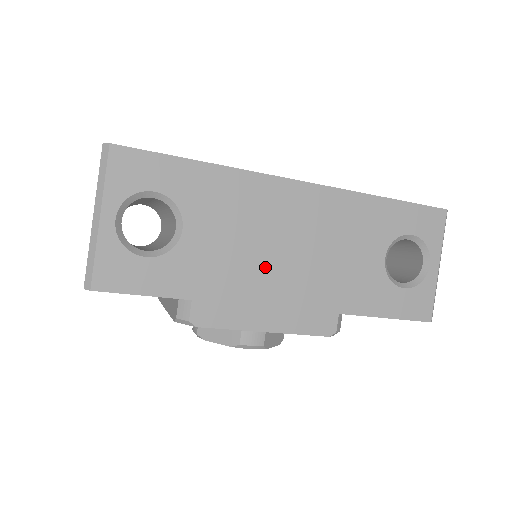
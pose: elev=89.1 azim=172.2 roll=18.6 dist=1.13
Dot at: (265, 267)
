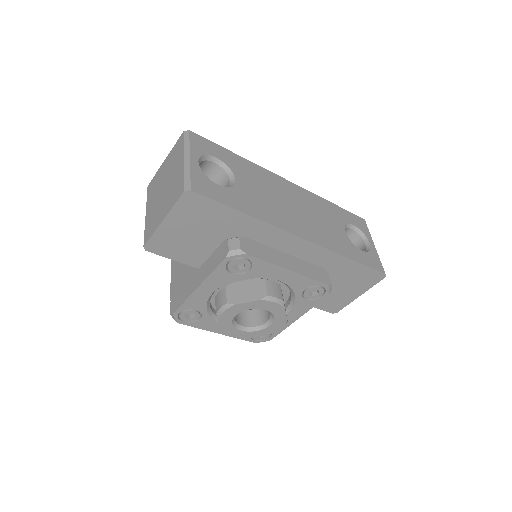
Dot at: (284, 213)
